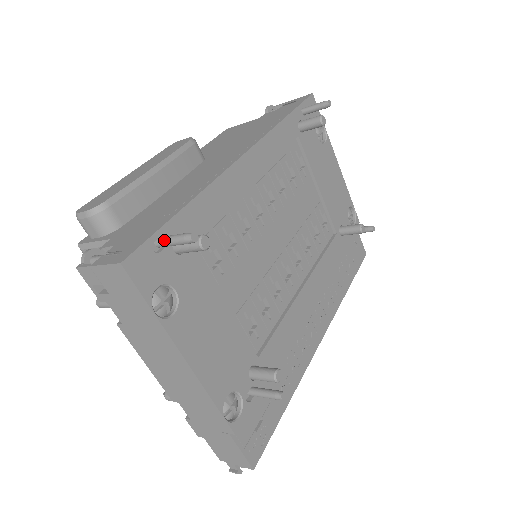
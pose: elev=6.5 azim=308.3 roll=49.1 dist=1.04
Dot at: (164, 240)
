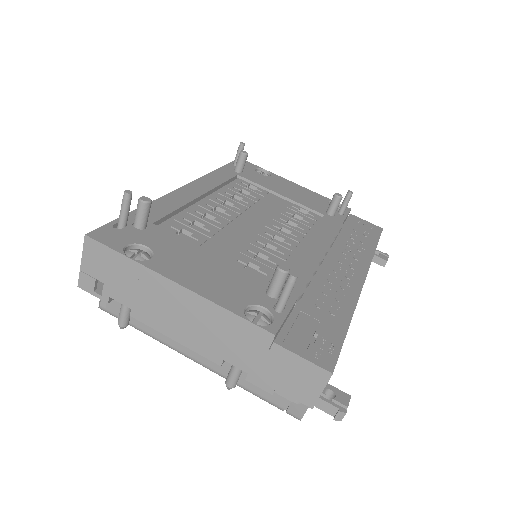
Dot at: (119, 218)
